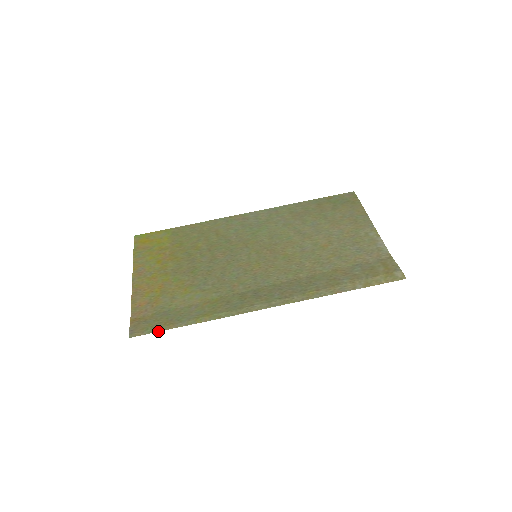
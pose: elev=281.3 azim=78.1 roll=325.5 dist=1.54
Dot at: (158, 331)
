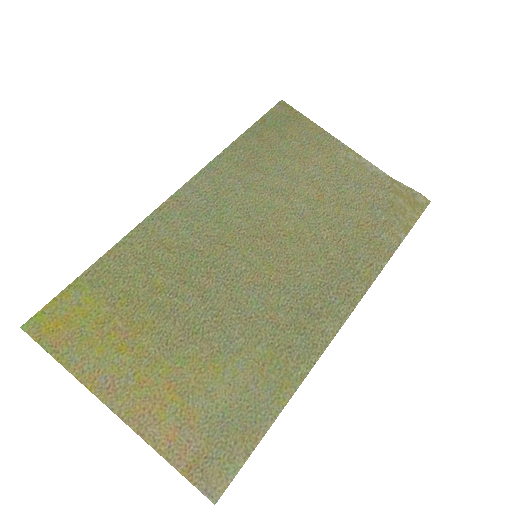
Dot at: (246, 459)
